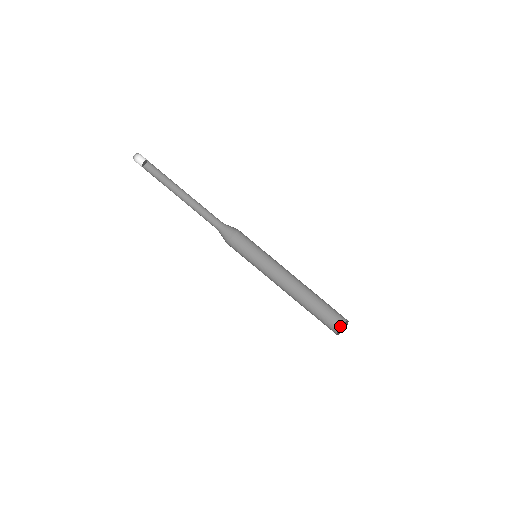
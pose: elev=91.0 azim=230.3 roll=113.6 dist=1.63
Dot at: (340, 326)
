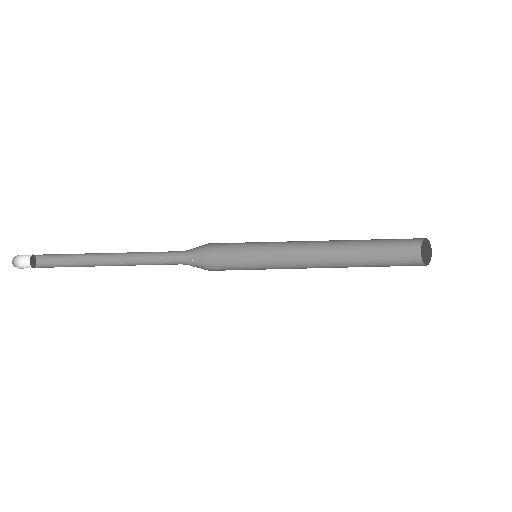
Dot at: (423, 264)
